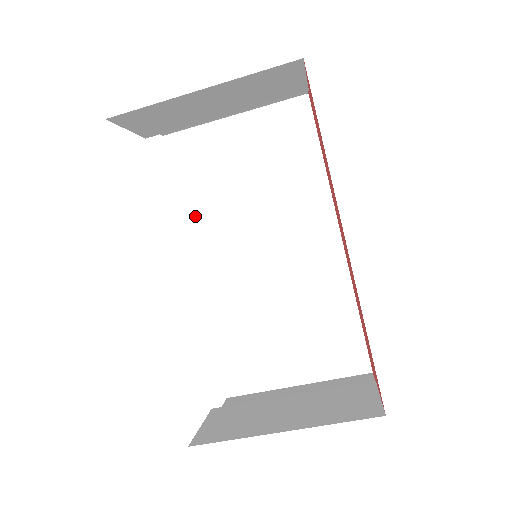
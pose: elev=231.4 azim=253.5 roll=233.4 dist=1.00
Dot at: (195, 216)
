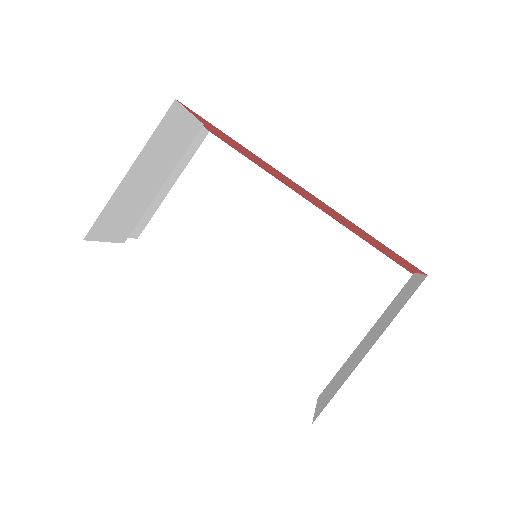
Dot at: (200, 274)
